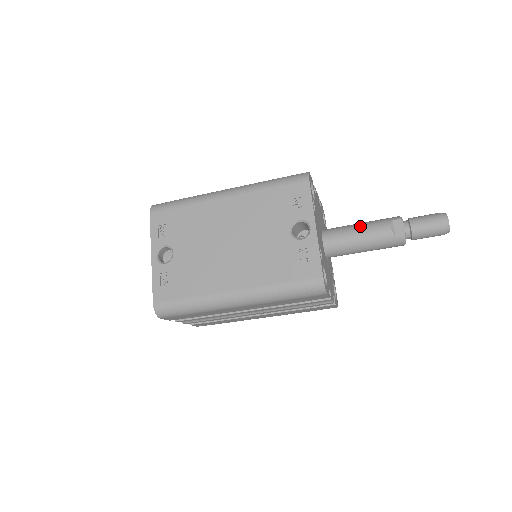
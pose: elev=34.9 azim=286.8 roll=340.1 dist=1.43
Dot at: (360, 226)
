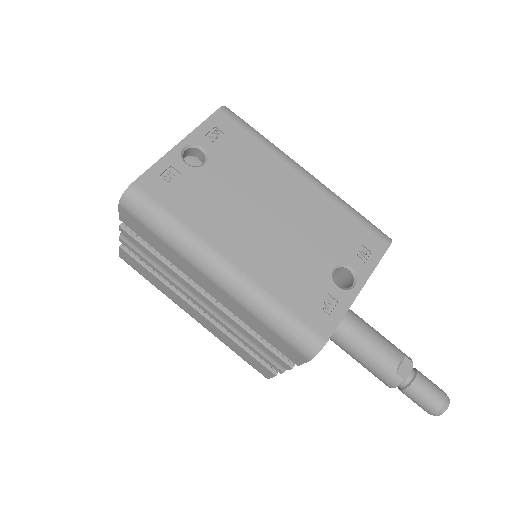
Dot at: (375, 331)
